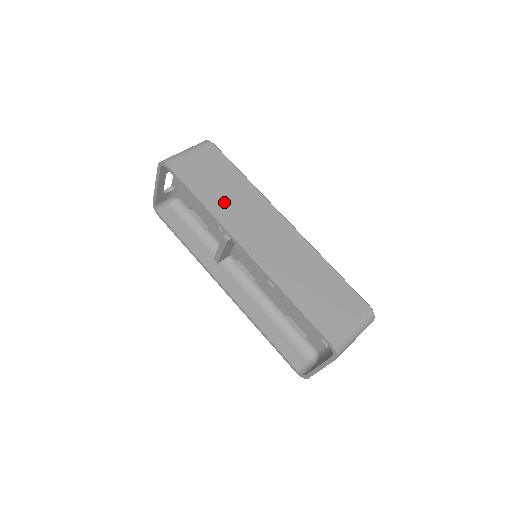
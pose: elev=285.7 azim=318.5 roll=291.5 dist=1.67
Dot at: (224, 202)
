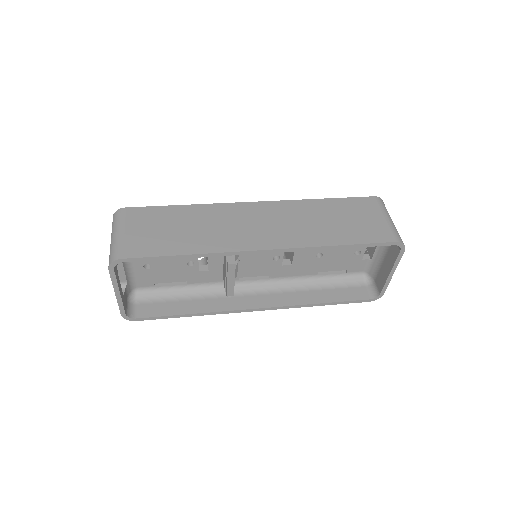
Dot at: (202, 236)
